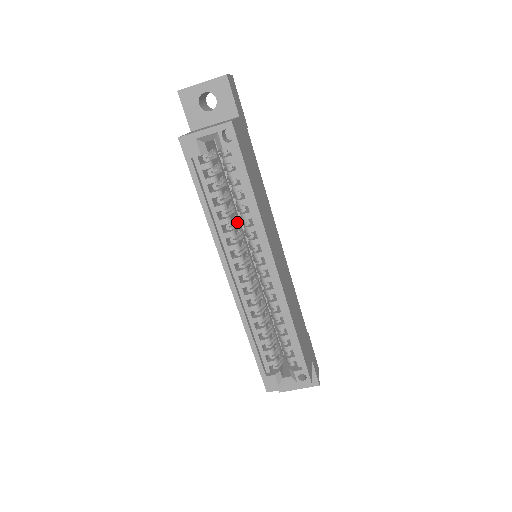
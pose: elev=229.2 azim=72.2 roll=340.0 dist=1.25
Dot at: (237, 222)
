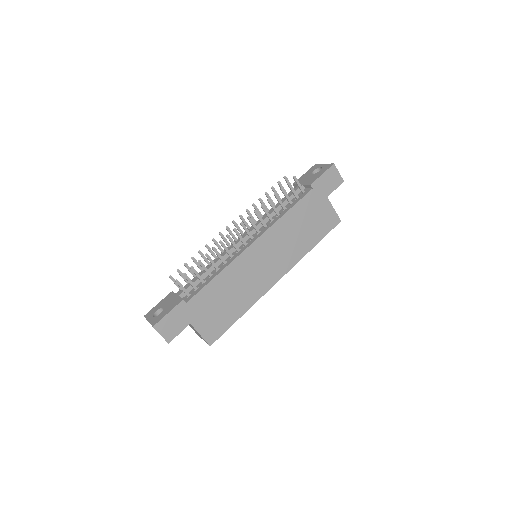
Dot at: occluded
